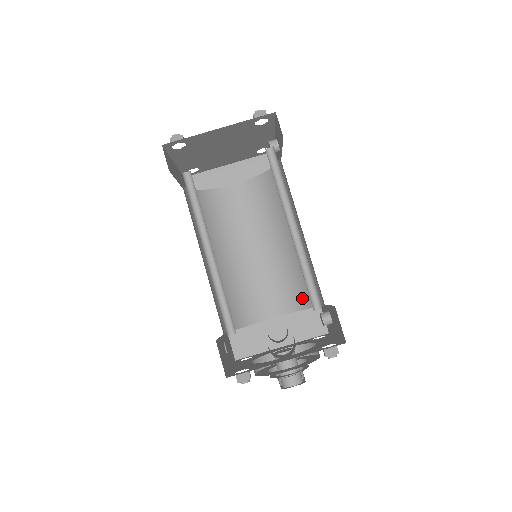
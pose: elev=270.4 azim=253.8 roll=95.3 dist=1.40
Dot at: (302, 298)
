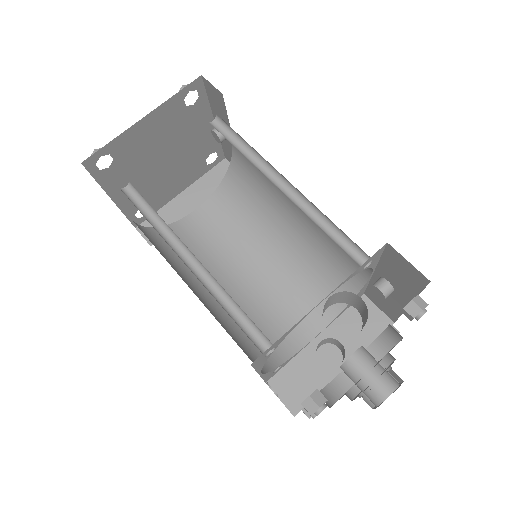
Dot at: occluded
